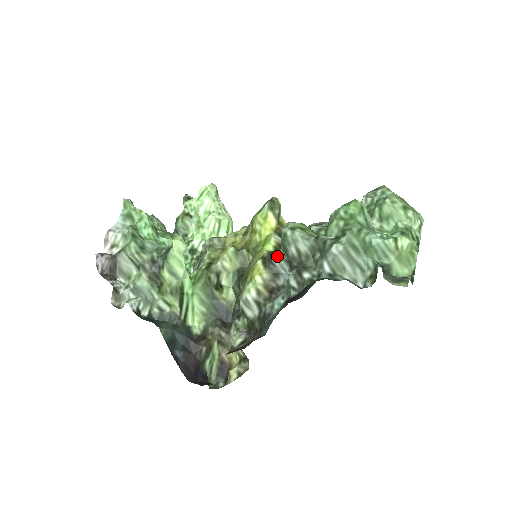
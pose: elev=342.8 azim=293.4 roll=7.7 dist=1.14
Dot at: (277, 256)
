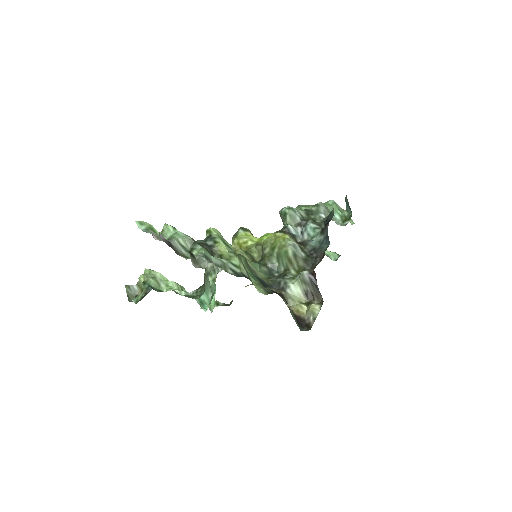
Dot at: (288, 225)
